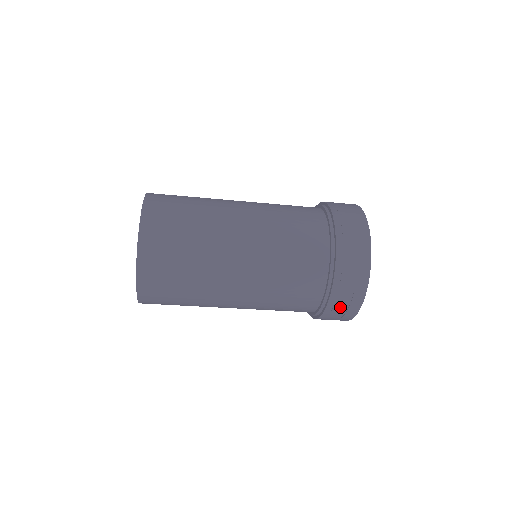
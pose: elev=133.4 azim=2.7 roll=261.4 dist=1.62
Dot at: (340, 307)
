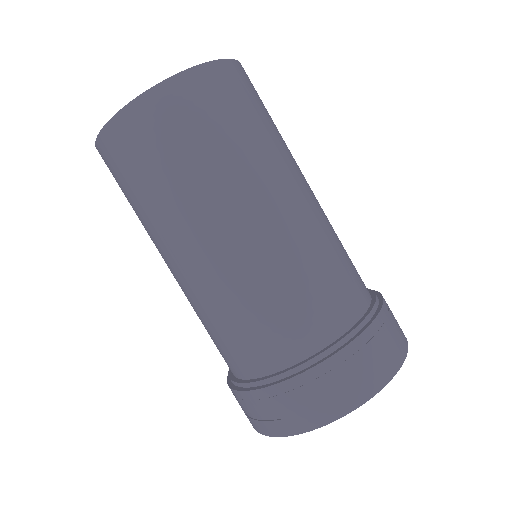
Dot at: (254, 409)
